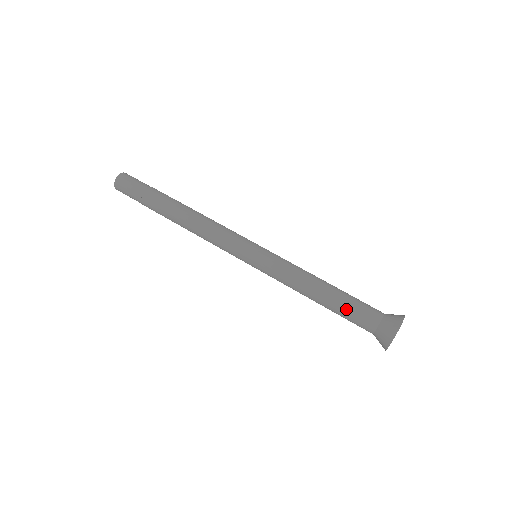
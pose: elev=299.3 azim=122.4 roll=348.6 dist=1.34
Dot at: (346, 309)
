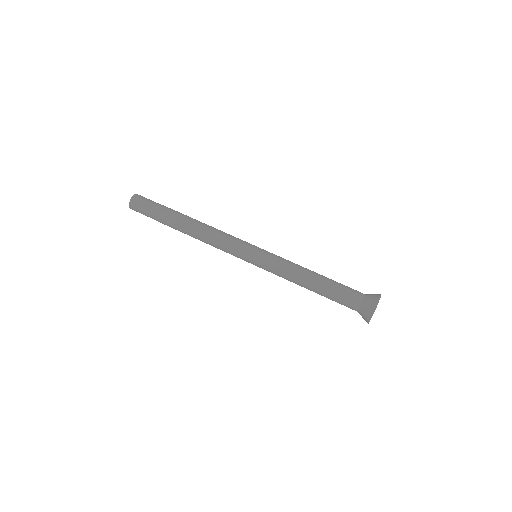
Dot at: (335, 291)
